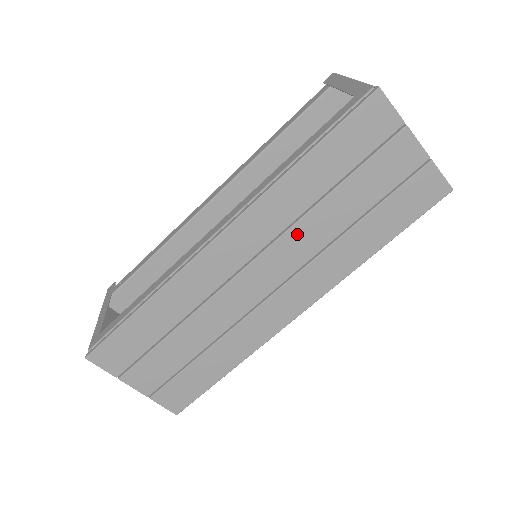
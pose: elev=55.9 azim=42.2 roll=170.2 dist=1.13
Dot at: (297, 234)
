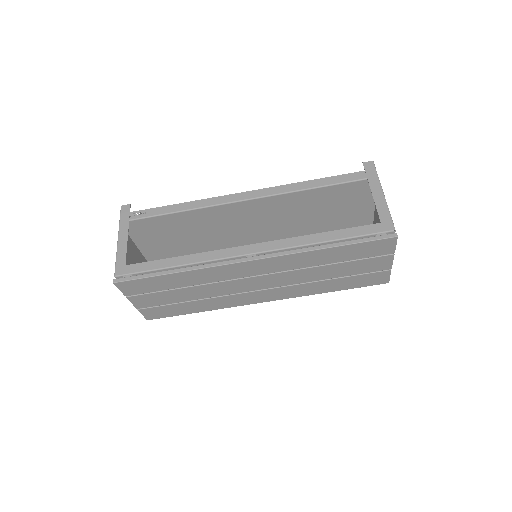
Dot at: (296, 273)
